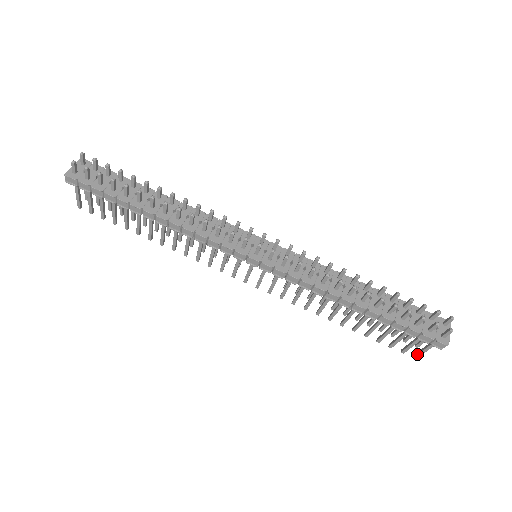
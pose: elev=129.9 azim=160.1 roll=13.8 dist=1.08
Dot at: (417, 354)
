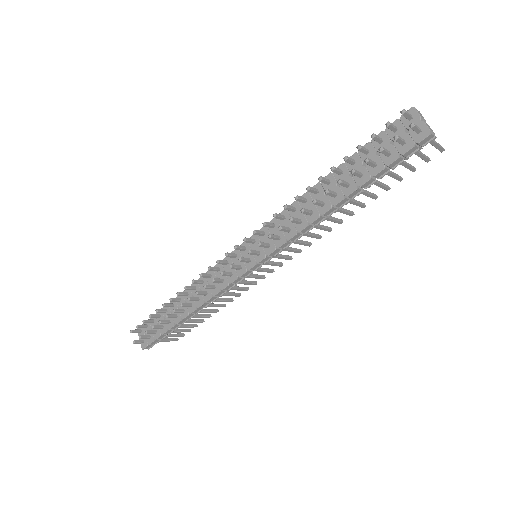
Dot at: occluded
